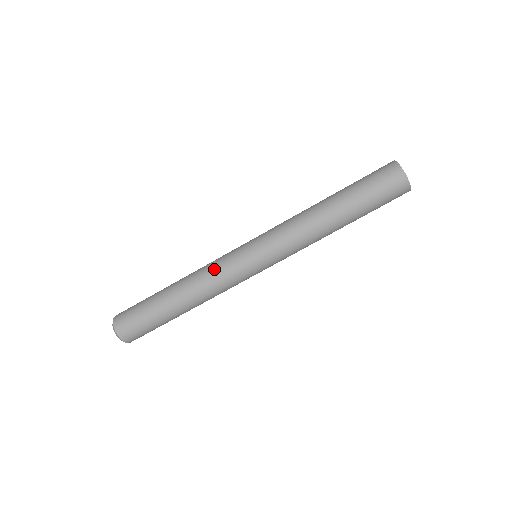
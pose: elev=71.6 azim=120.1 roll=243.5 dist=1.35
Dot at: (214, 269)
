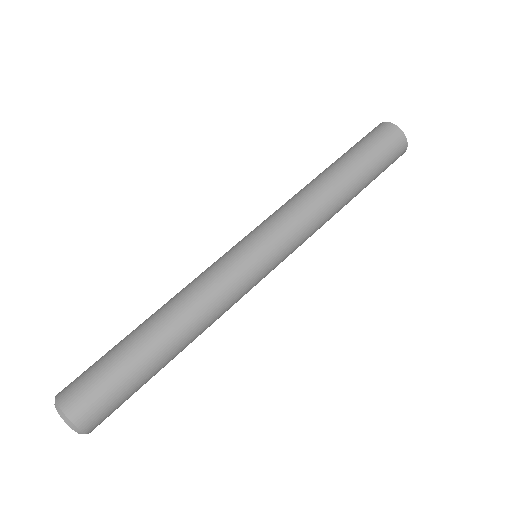
Dot at: (214, 283)
